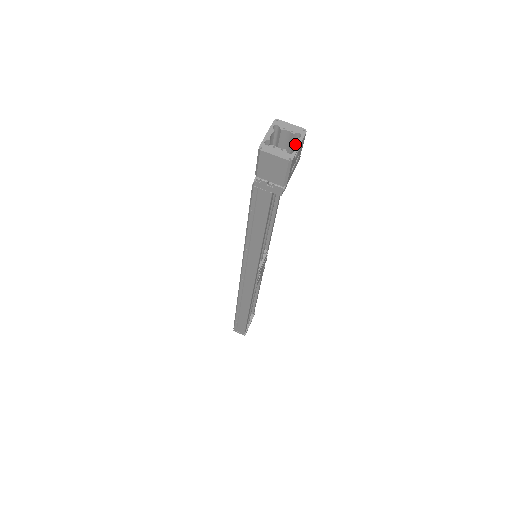
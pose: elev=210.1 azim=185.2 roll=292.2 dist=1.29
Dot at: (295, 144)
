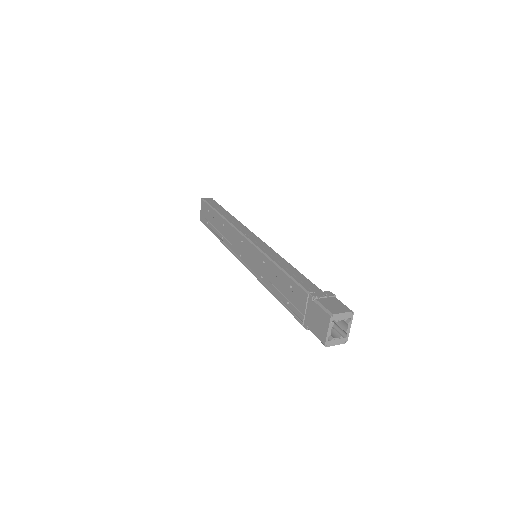
Dot at: (348, 329)
